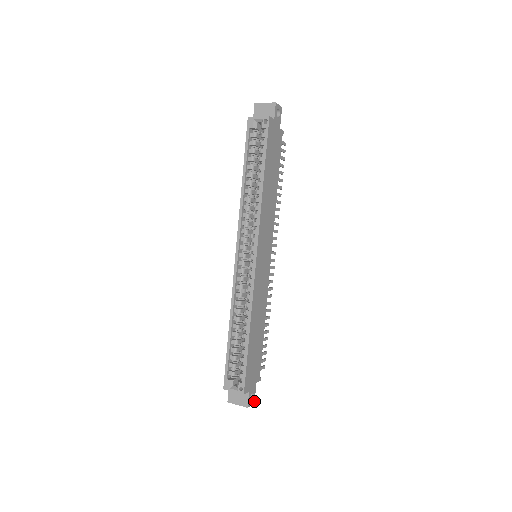
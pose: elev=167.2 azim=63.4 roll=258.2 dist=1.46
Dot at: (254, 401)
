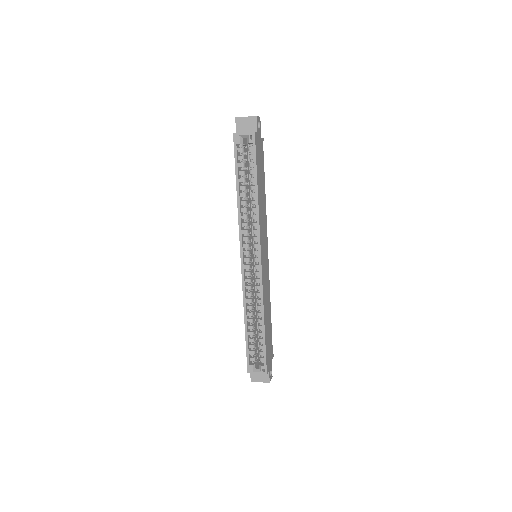
Dot at: occluded
